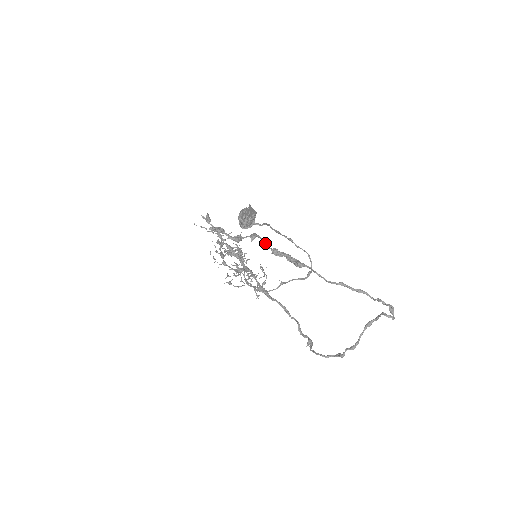
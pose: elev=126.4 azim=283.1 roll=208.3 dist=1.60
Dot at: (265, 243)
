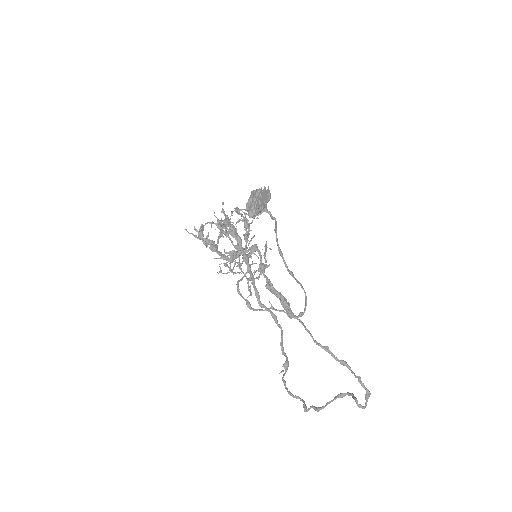
Dot at: (263, 266)
